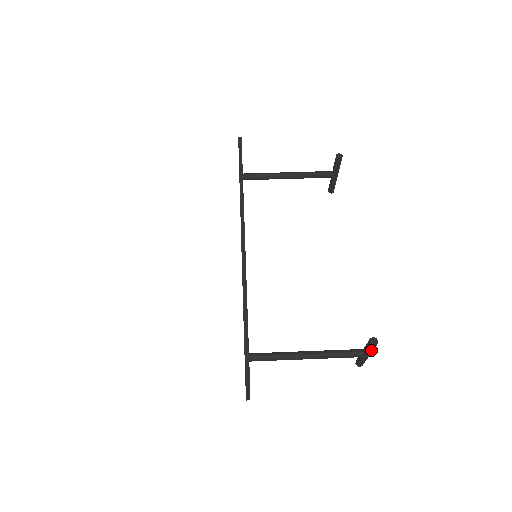
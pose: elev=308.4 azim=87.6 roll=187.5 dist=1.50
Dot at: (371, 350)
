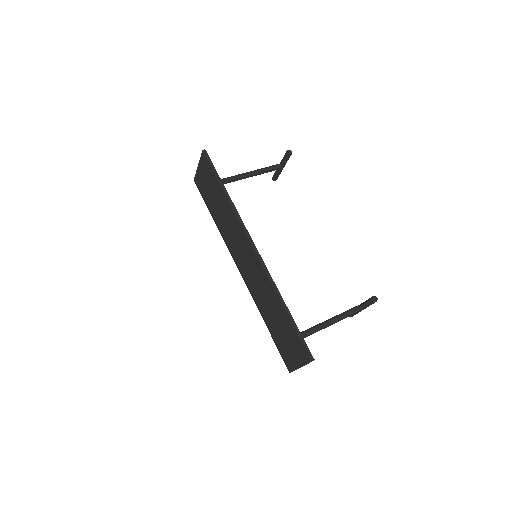
Dot at: occluded
